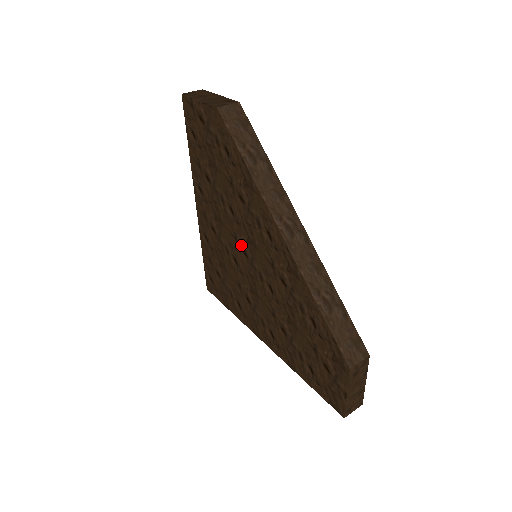
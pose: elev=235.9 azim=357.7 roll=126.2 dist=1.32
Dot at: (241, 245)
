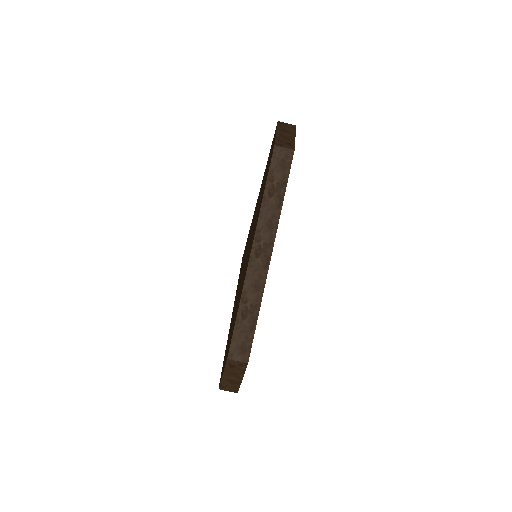
Dot at: occluded
